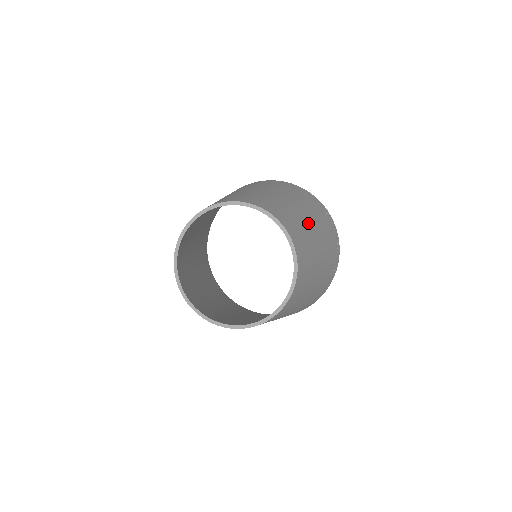
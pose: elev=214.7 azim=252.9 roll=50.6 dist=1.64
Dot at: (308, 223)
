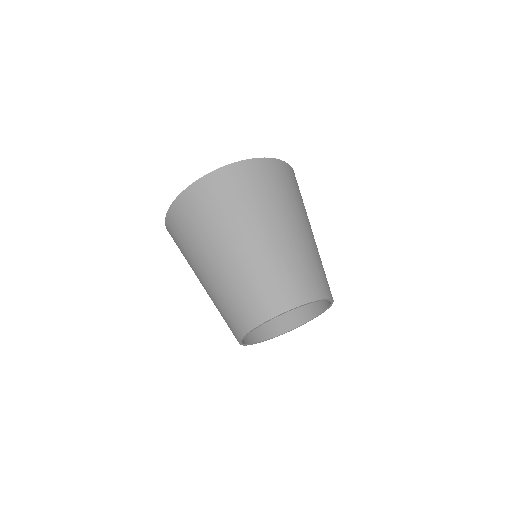
Dot at: occluded
